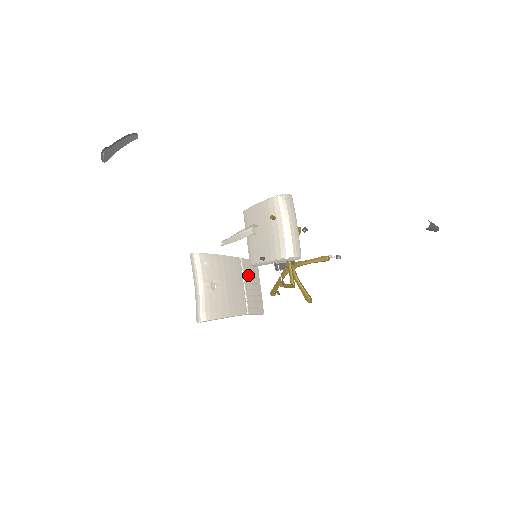
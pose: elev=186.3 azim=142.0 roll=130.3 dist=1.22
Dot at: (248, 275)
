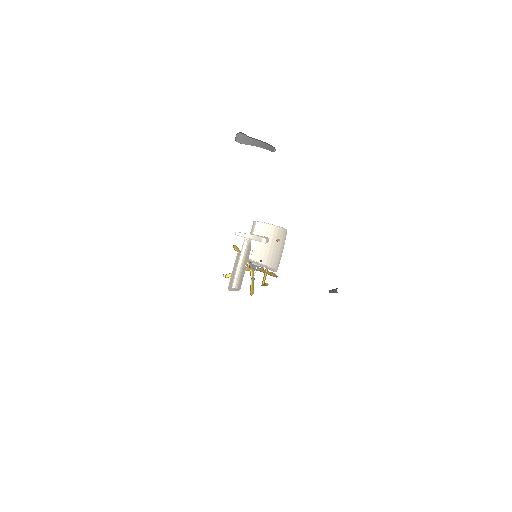
Dot at: occluded
